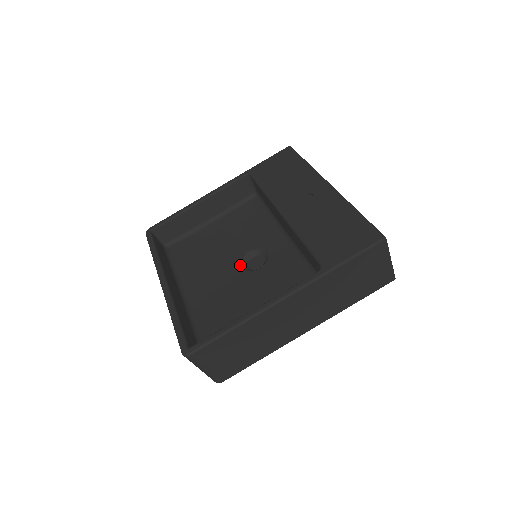
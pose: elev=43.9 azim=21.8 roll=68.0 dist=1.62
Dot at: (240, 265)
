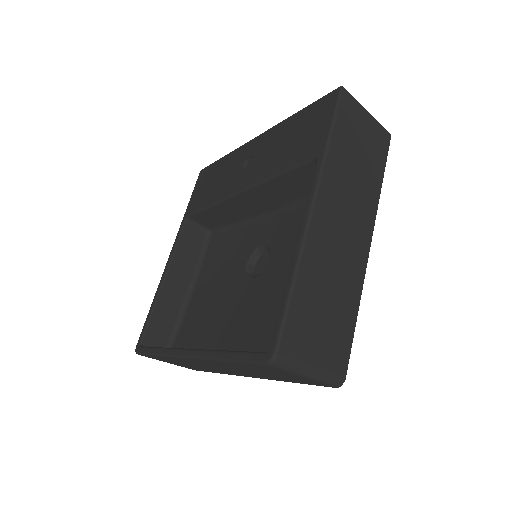
Dot at: (250, 279)
